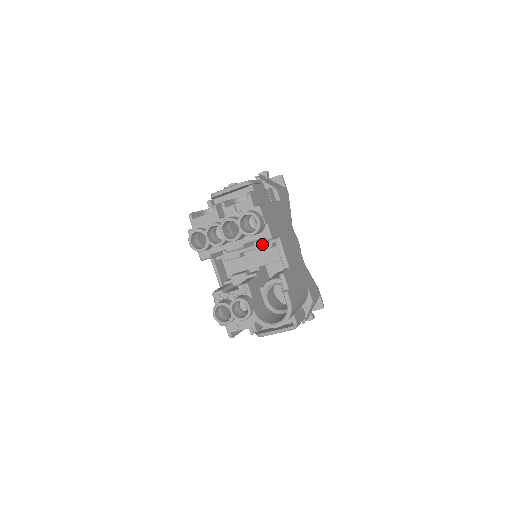
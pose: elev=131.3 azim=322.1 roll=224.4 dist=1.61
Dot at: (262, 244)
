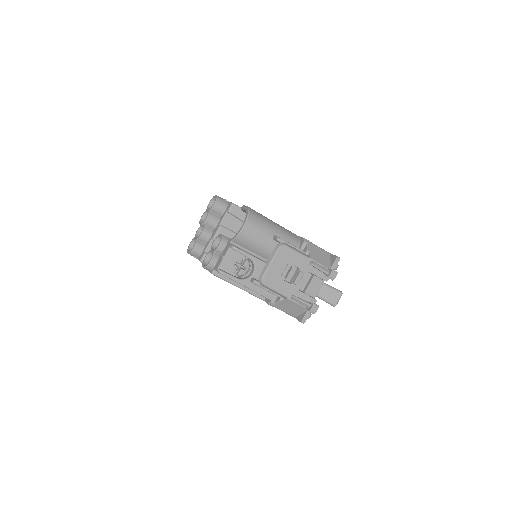
Dot at: occluded
